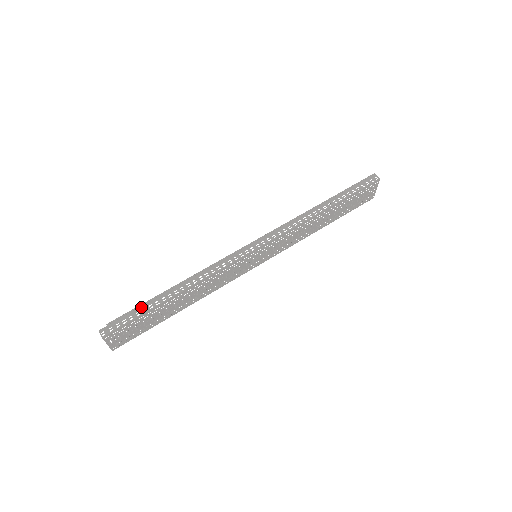
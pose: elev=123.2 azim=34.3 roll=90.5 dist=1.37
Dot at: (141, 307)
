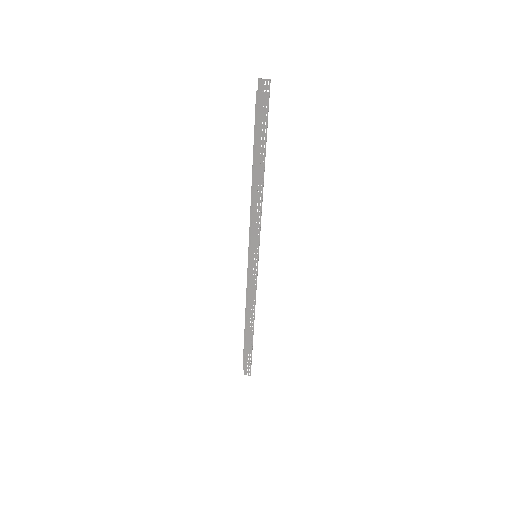
Dot at: (246, 352)
